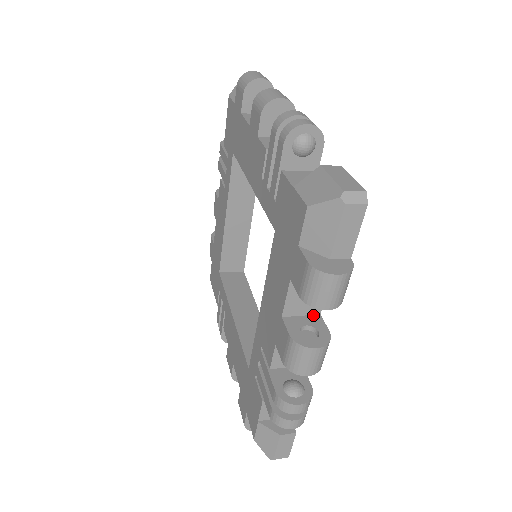
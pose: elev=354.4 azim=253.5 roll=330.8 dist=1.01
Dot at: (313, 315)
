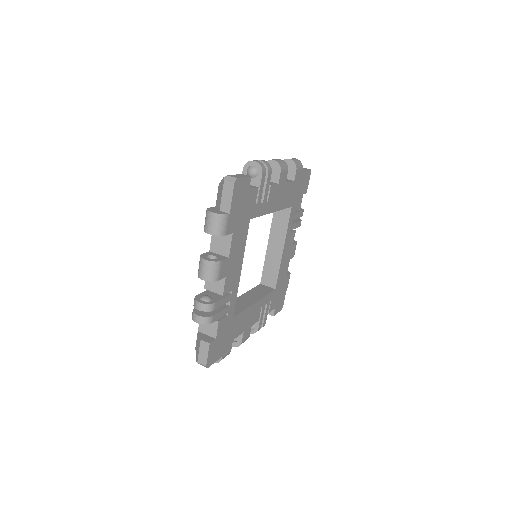
Dot at: (225, 256)
